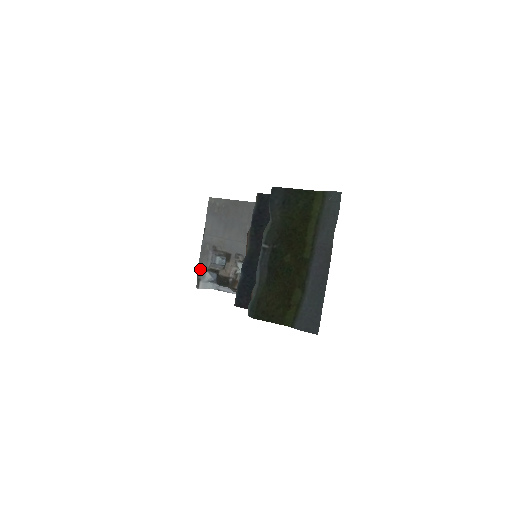
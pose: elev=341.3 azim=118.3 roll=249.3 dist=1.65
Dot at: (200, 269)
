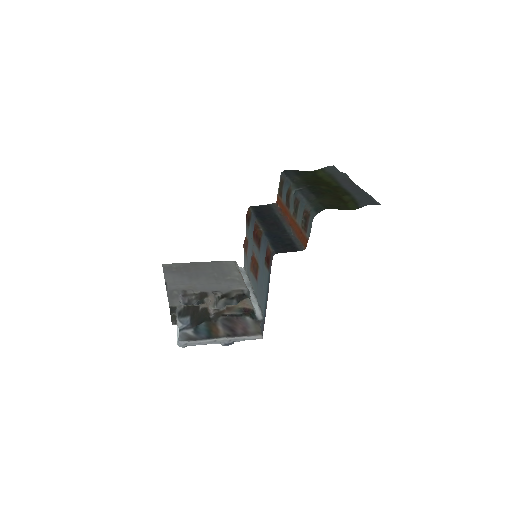
Dot at: (173, 309)
